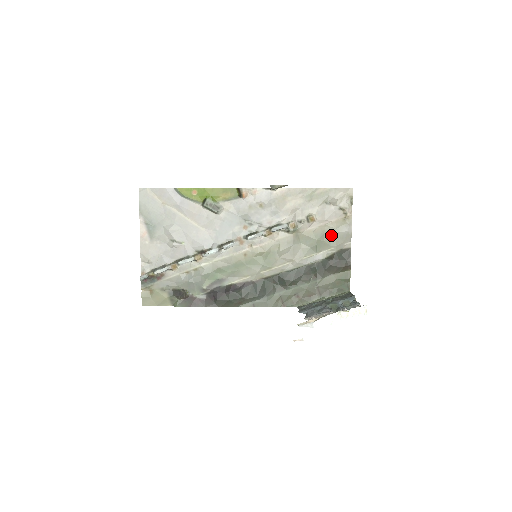
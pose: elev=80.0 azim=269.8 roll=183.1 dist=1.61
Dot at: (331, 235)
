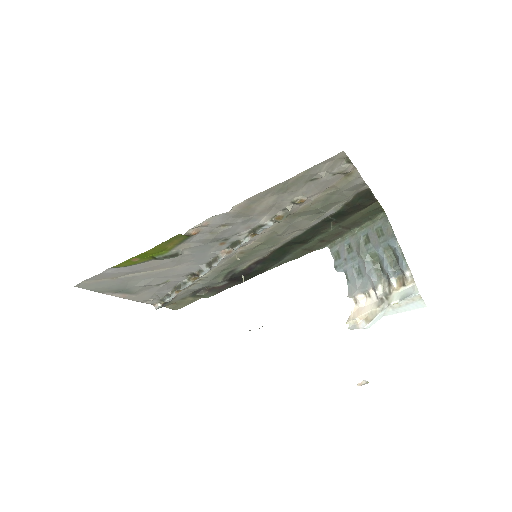
Dot at: (336, 195)
